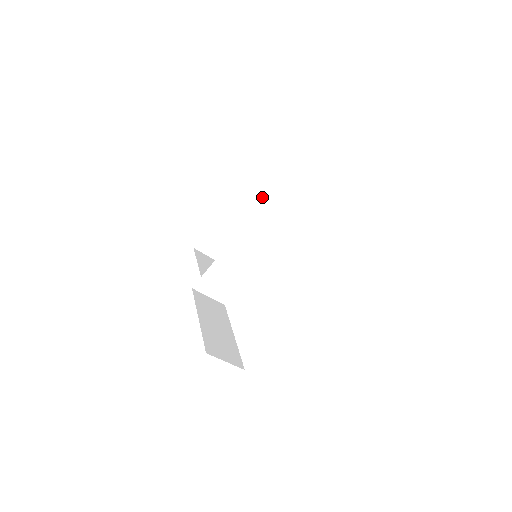
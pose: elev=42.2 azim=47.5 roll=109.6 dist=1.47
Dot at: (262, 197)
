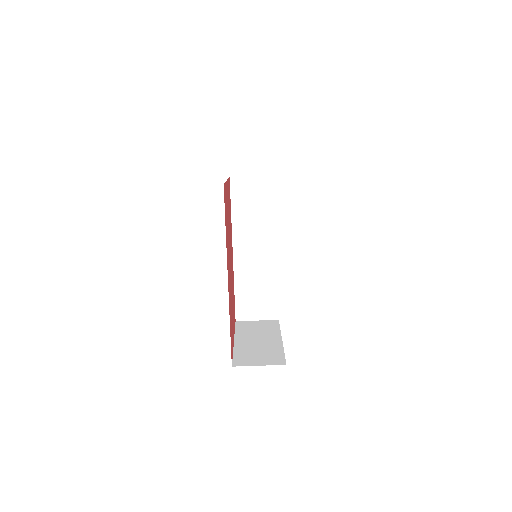
Dot at: occluded
